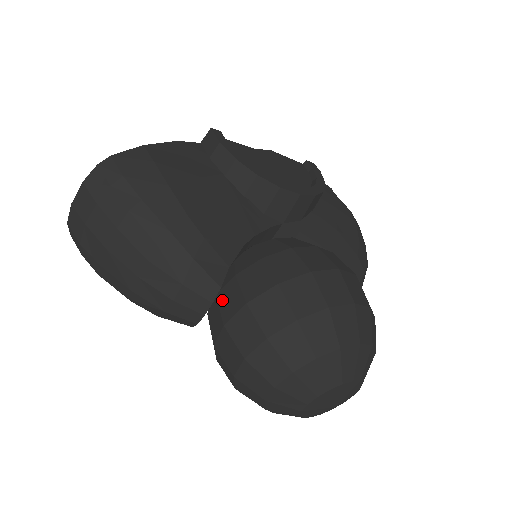
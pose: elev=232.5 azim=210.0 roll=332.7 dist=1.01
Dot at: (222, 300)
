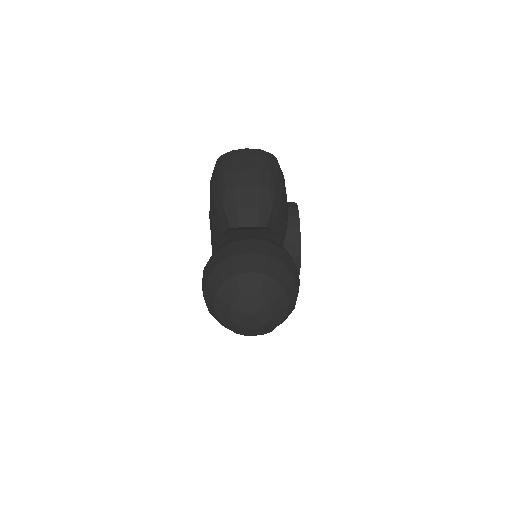
Dot at: (253, 235)
